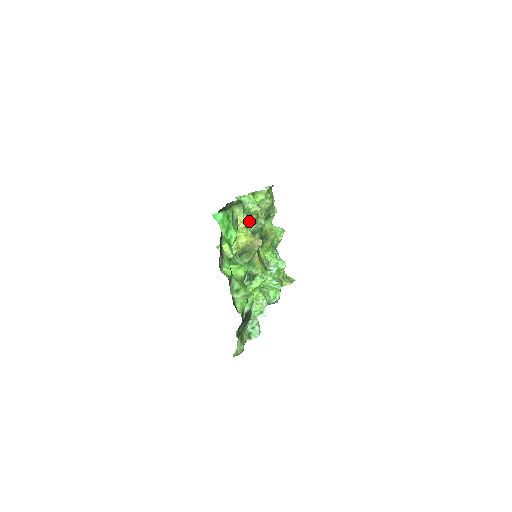
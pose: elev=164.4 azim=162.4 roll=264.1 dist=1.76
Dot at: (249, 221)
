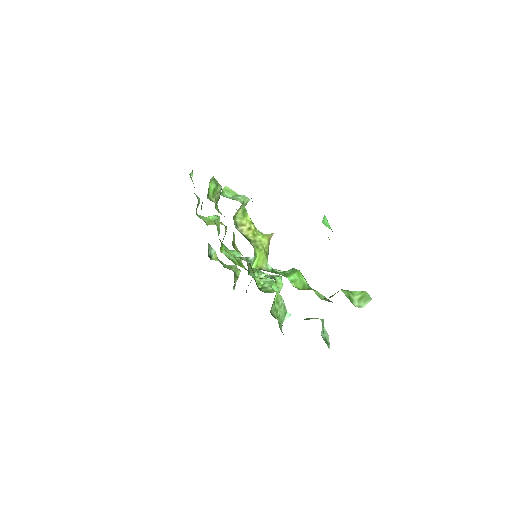
Dot at: occluded
